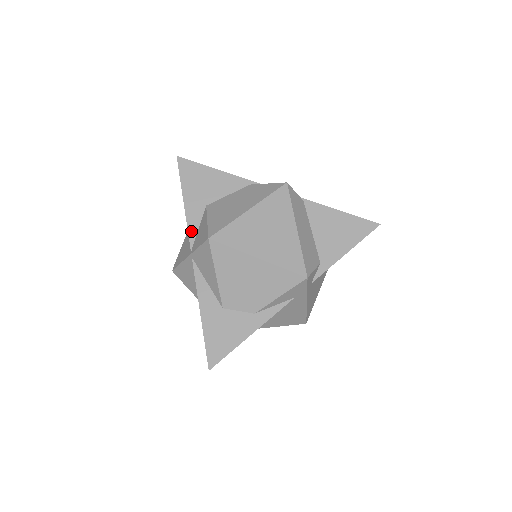
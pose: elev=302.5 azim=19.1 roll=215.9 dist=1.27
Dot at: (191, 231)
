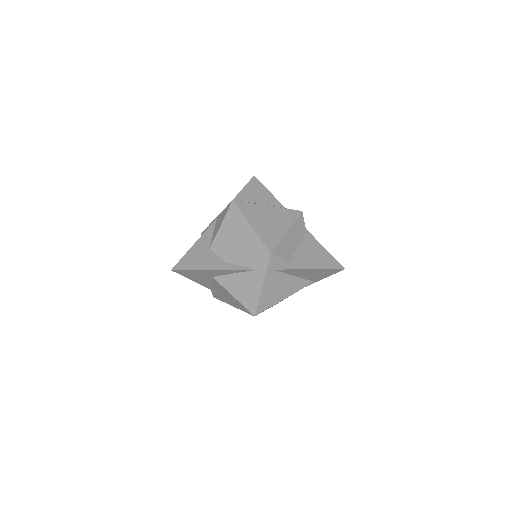
Dot at: occluded
